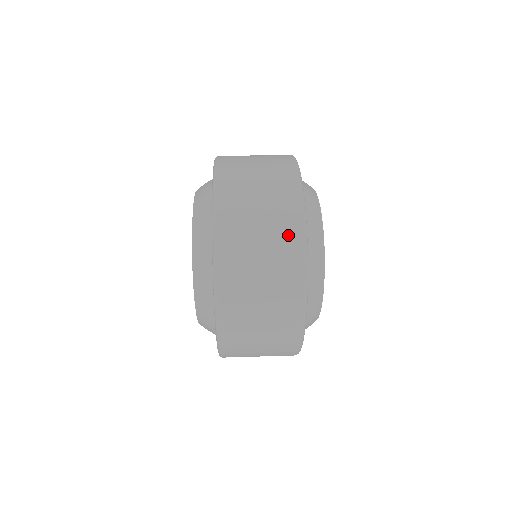
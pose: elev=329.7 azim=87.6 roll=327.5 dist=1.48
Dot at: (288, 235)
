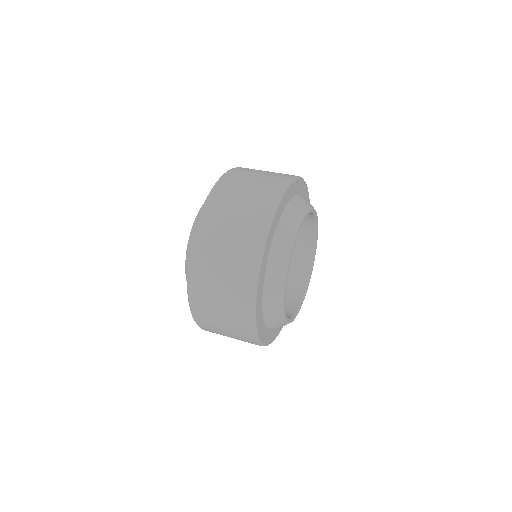
Dot at: (241, 326)
